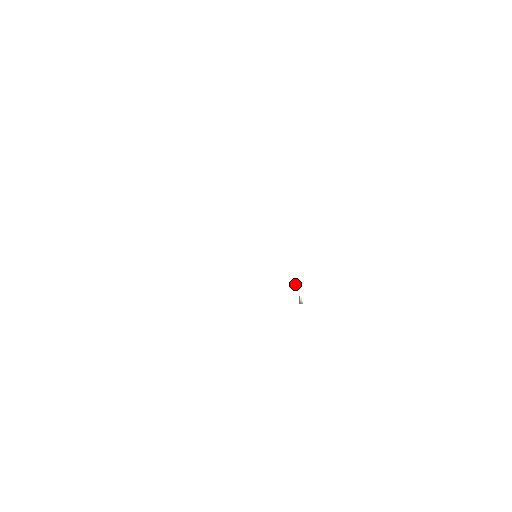
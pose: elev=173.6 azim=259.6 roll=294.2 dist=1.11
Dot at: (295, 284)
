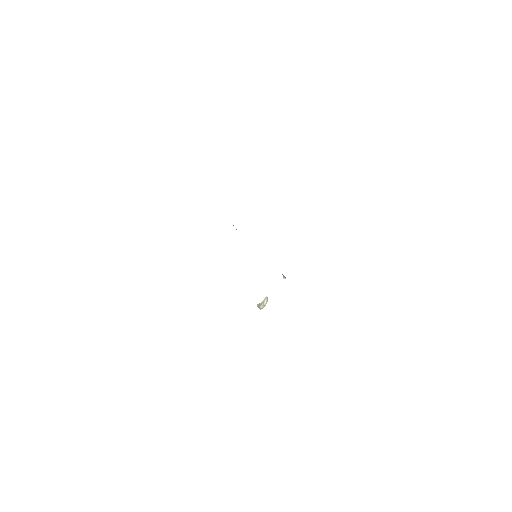
Dot at: (285, 277)
